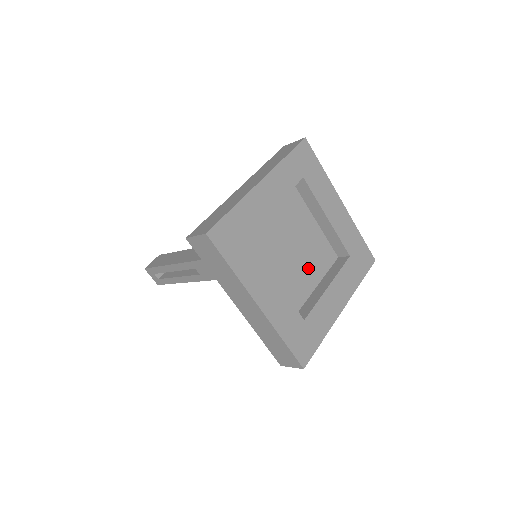
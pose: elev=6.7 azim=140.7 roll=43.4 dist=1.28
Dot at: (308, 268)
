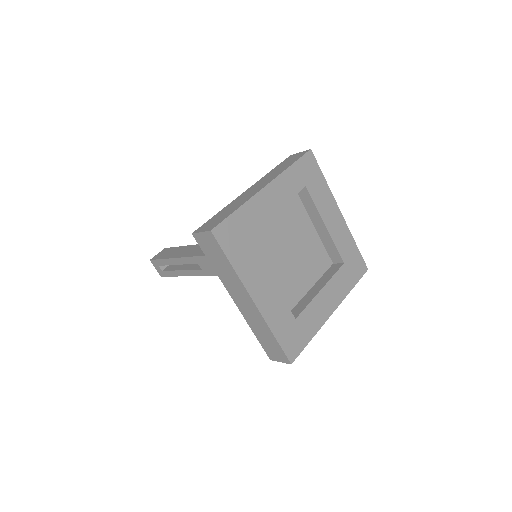
Dot at: (303, 271)
